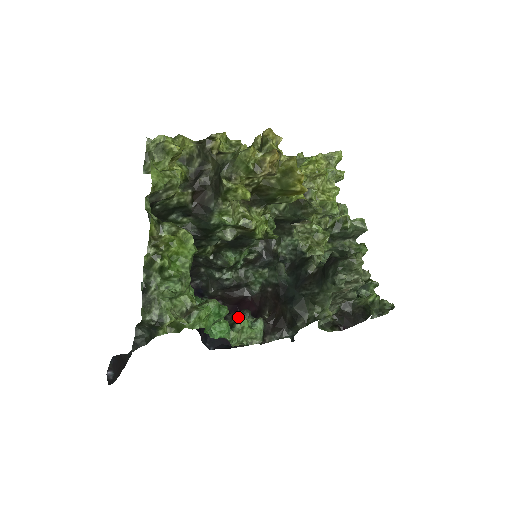
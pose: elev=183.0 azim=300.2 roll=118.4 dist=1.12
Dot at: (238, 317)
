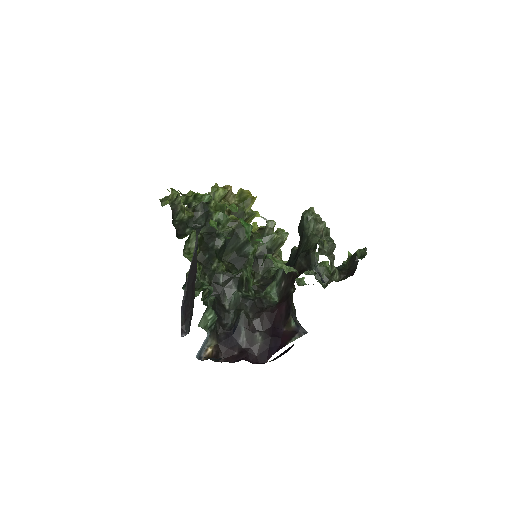
Dot at: (266, 254)
